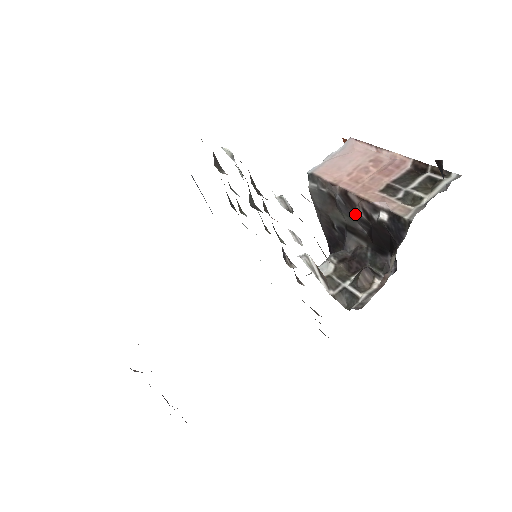
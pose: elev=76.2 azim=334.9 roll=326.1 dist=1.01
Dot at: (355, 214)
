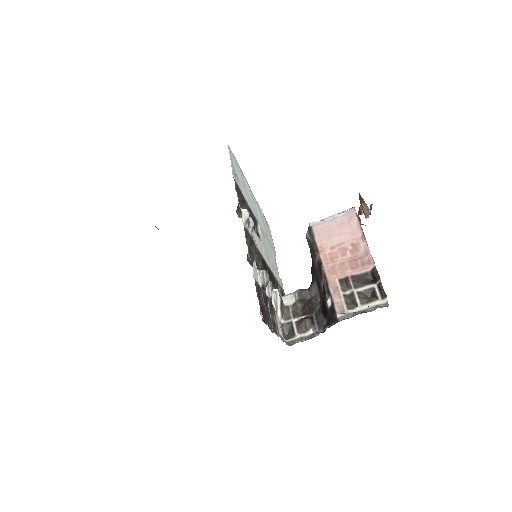
Dot at: (320, 280)
